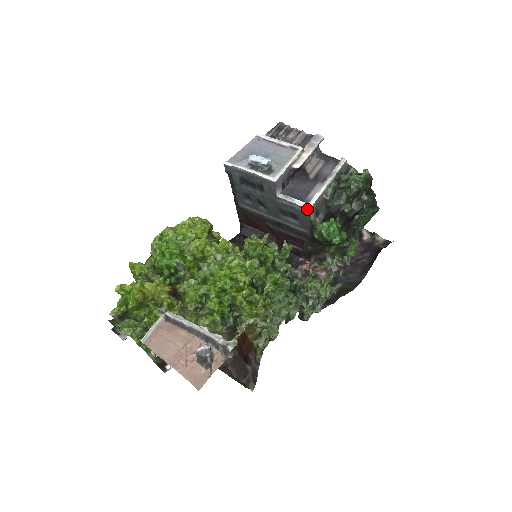
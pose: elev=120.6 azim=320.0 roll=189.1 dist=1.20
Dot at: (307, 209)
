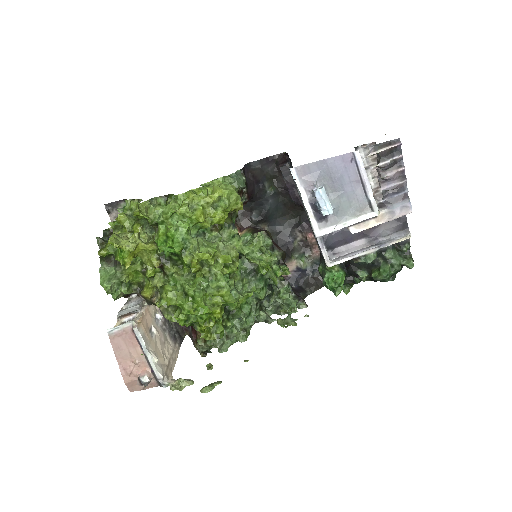
Dot at: (326, 264)
